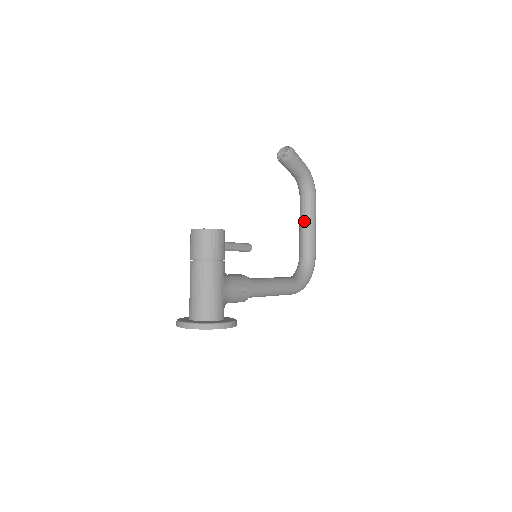
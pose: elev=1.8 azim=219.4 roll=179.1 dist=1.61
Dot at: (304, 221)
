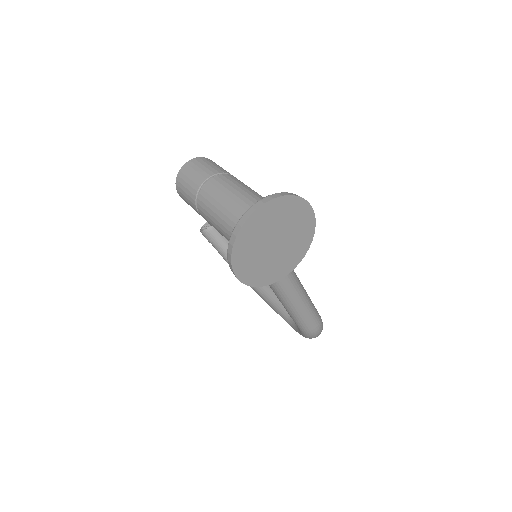
Dot at: occluded
